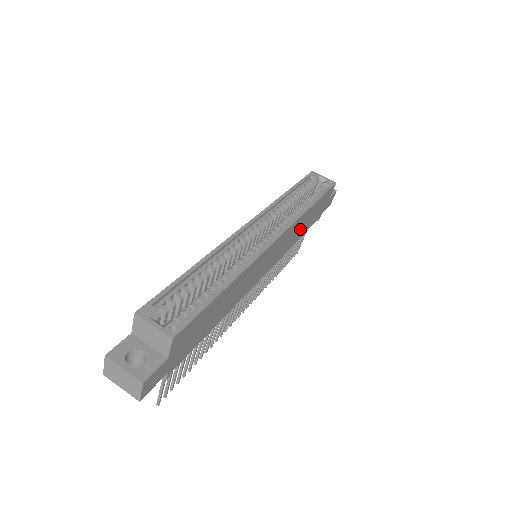
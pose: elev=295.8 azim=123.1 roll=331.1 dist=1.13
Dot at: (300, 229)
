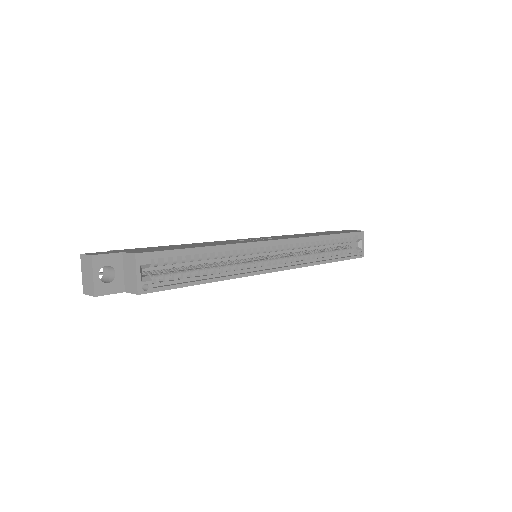
Dot at: occluded
